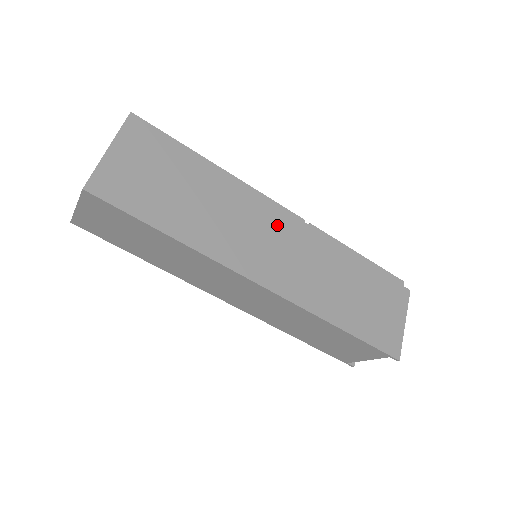
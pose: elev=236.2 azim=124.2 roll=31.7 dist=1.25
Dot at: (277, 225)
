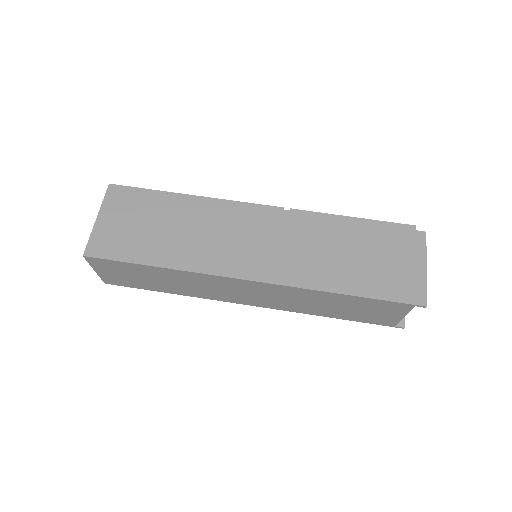
Dot at: (256, 222)
